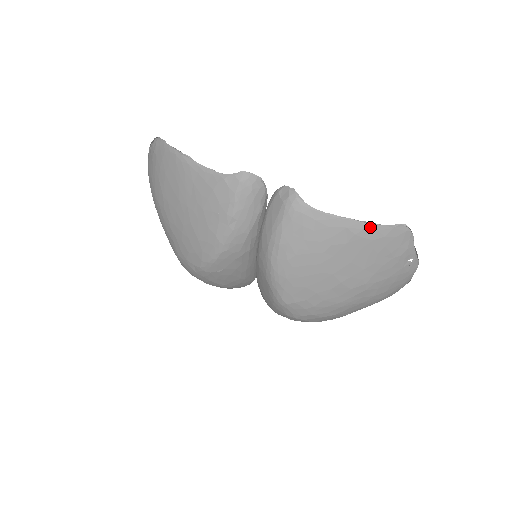
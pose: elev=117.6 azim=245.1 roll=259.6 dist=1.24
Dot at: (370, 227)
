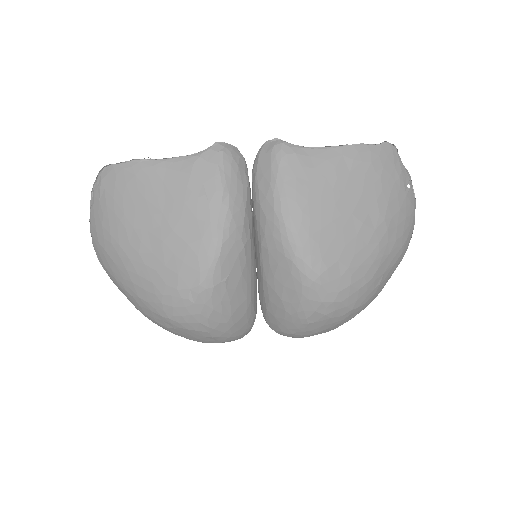
Dot at: (362, 149)
